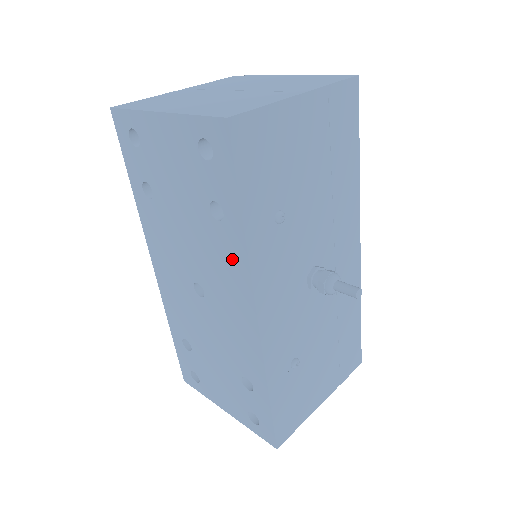
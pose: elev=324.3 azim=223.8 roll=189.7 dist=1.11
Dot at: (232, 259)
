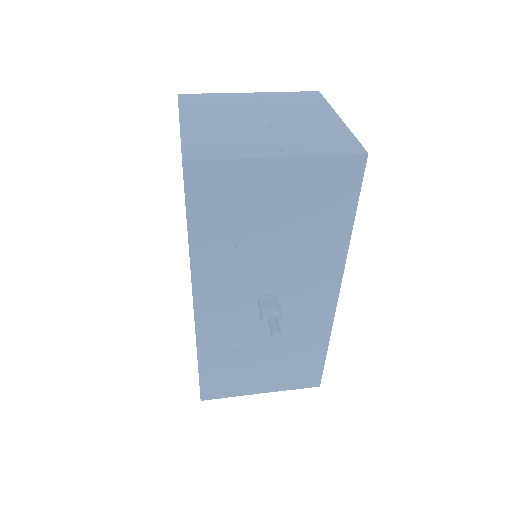
Dot at: occluded
